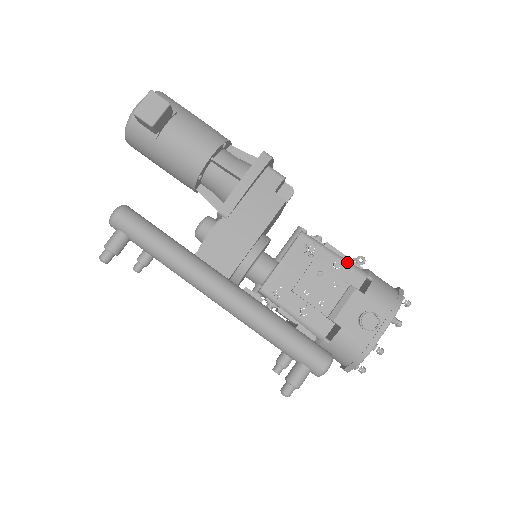
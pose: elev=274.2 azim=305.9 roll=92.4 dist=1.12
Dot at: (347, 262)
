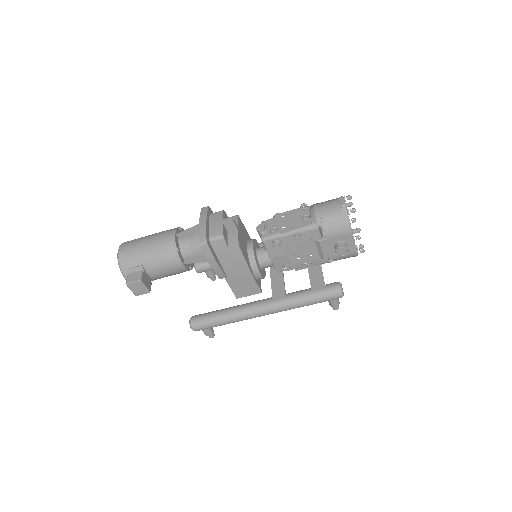
Dot at: (300, 230)
